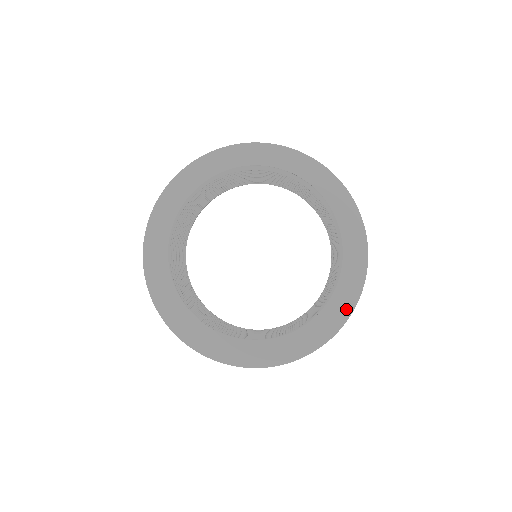
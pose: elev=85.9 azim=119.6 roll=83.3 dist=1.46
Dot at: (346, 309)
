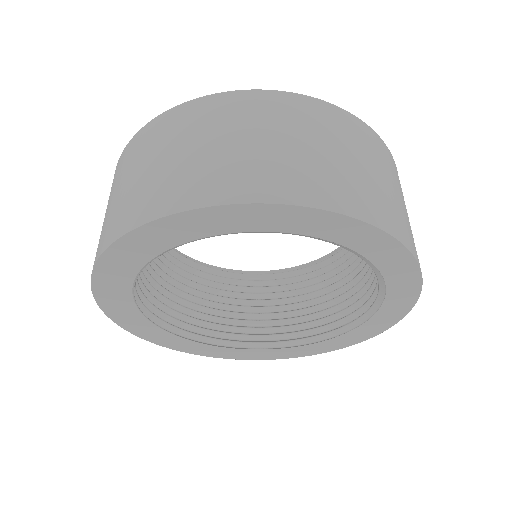
Dot at: (311, 353)
